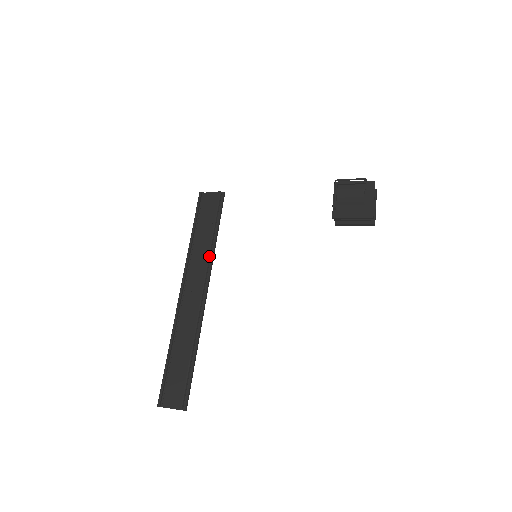
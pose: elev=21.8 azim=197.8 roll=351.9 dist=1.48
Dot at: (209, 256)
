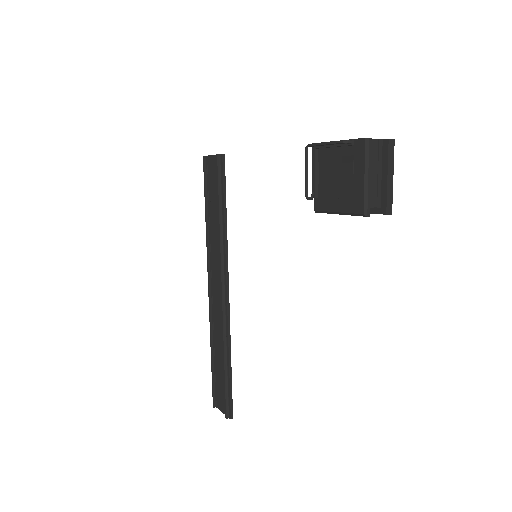
Dot at: (221, 248)
